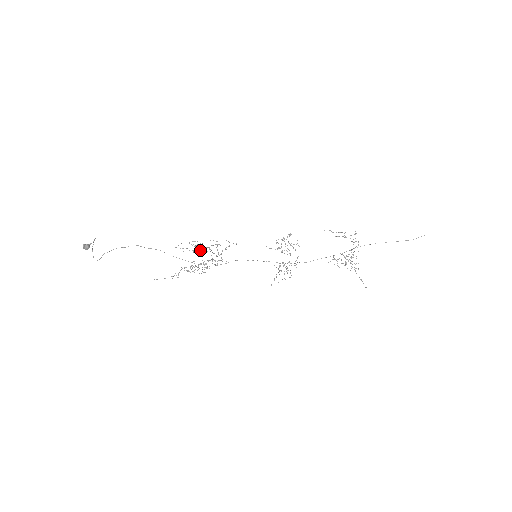
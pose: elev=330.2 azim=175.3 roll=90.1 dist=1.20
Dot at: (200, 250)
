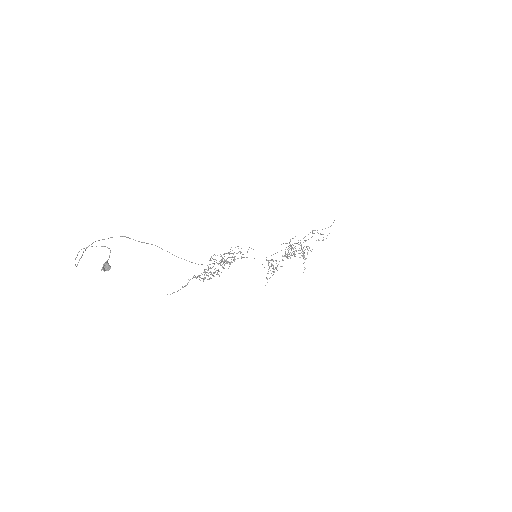
Dot at: occluded
